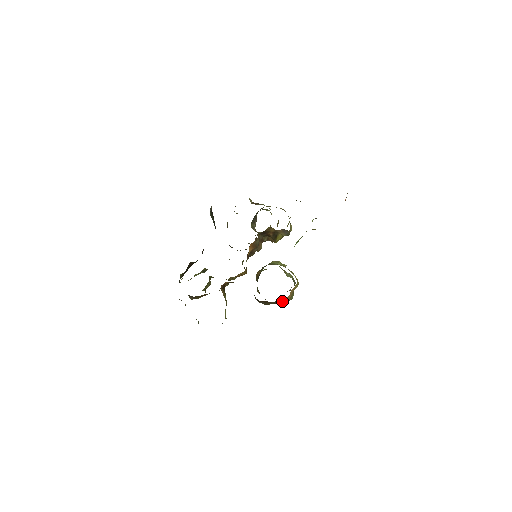
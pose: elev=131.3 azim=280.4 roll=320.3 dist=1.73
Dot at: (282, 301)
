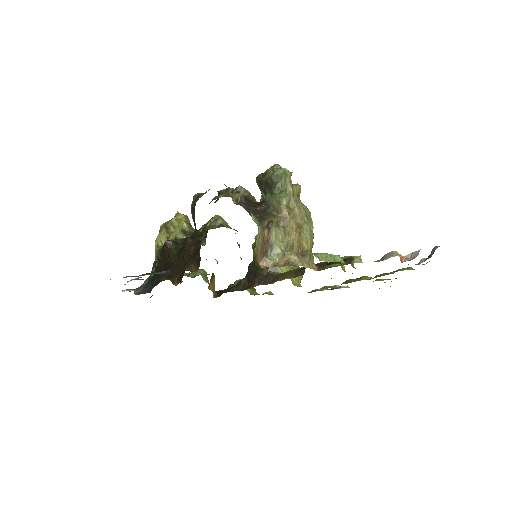
Dot at: occluded
